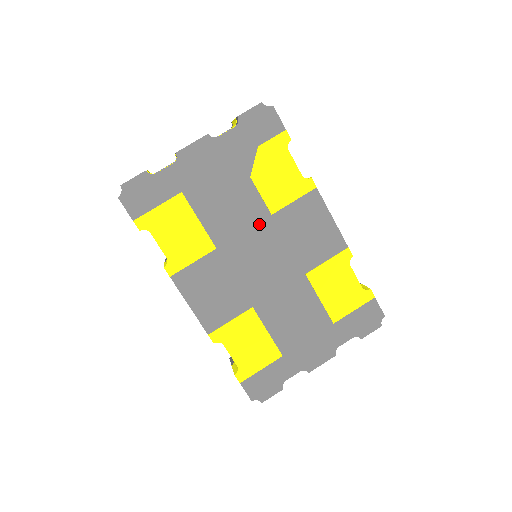
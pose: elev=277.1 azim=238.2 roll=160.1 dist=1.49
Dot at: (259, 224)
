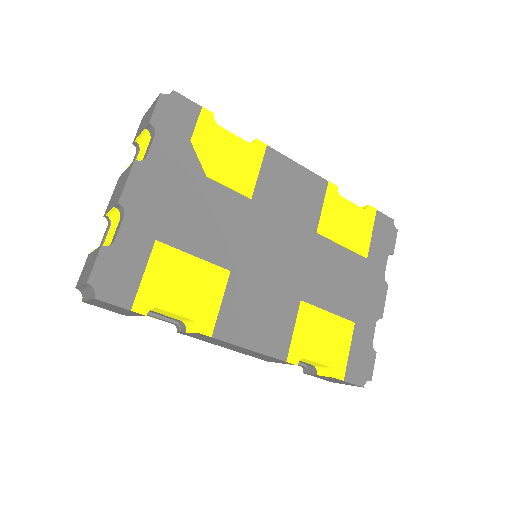
Dot at: (248, 217)
